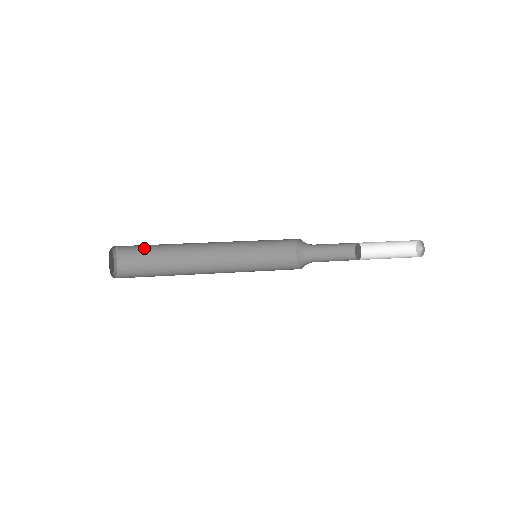
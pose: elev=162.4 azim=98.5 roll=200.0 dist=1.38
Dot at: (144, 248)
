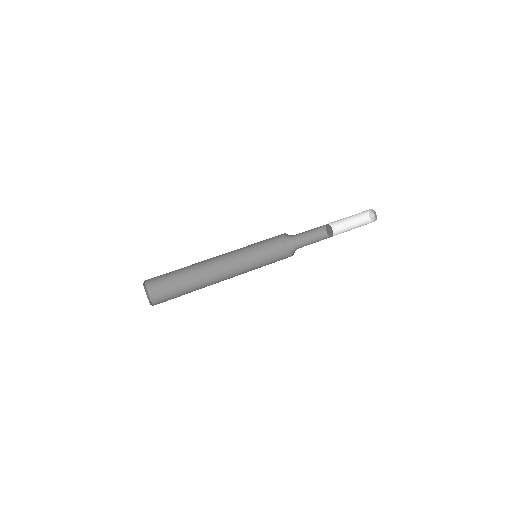
Dot at: occluded
